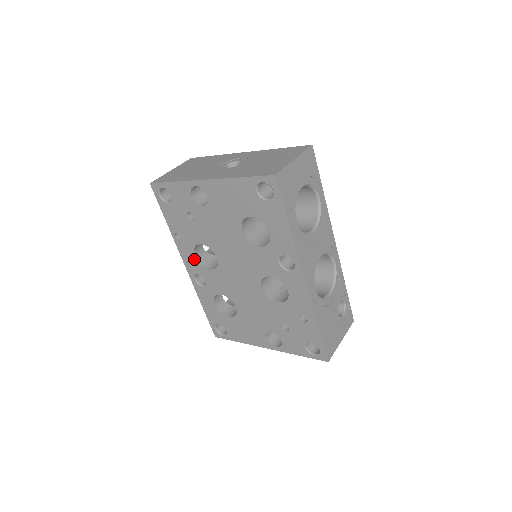
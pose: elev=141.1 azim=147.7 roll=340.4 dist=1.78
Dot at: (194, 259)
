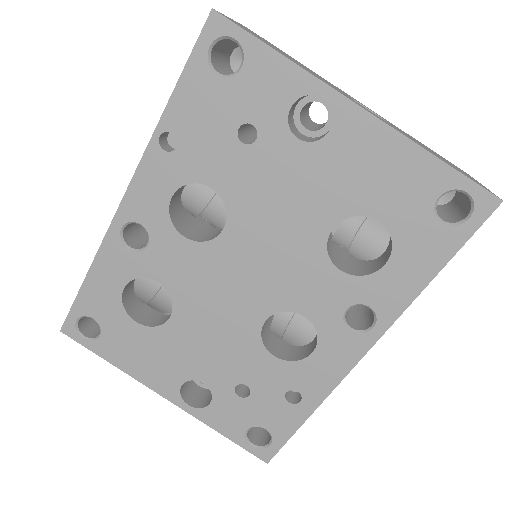
Dot at: (163, 199)
